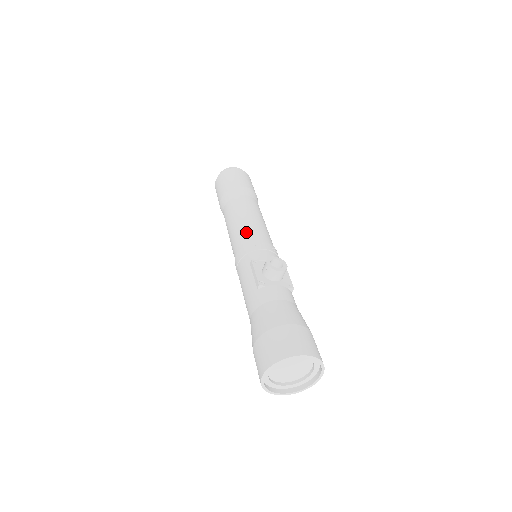
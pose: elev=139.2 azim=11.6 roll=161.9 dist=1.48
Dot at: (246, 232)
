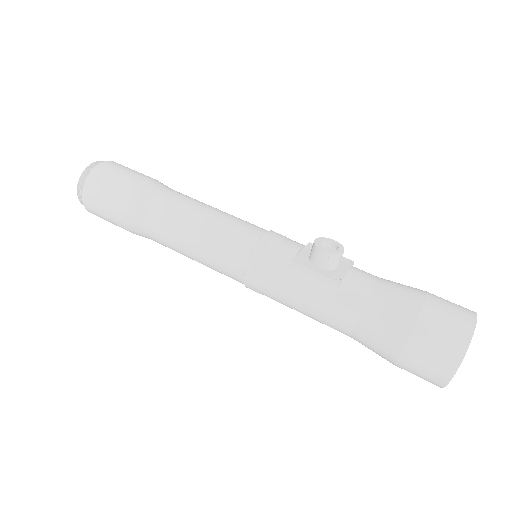
Dot at: (232, 233)
